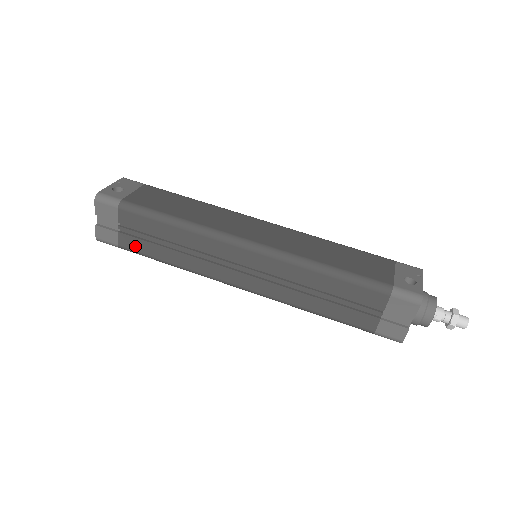
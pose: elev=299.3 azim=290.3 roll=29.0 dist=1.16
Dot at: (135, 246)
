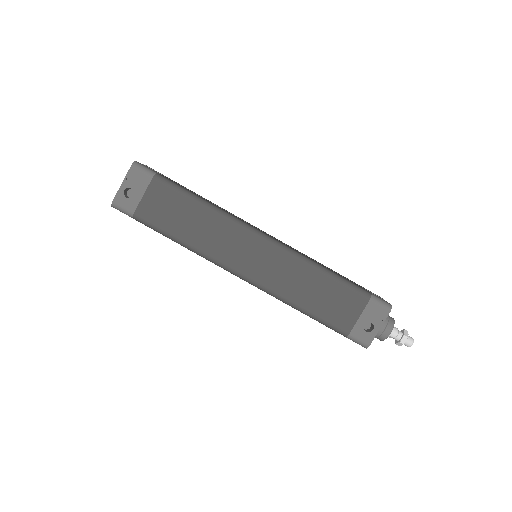
Dot at: occluded
